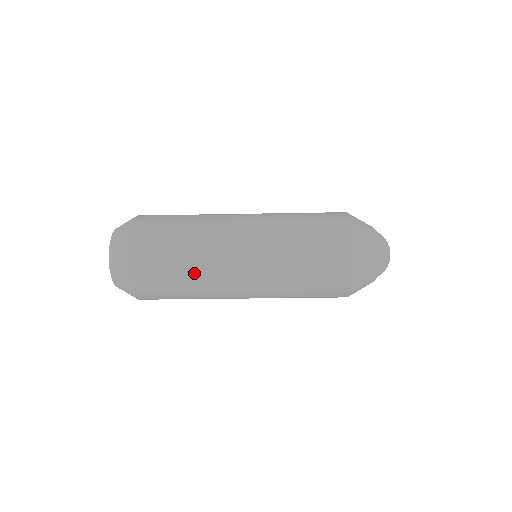
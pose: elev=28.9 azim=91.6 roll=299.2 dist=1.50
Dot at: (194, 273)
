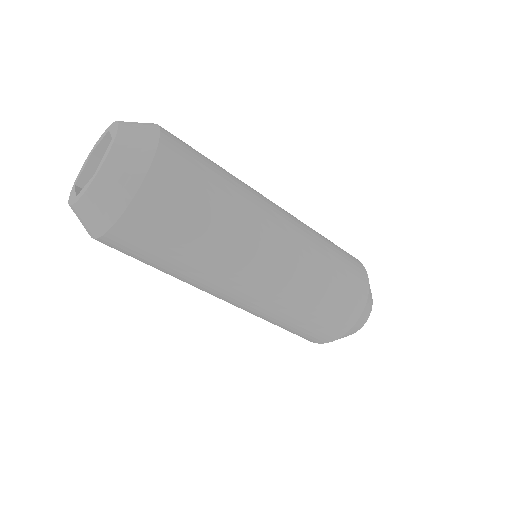
Dot at: (221, 239)
